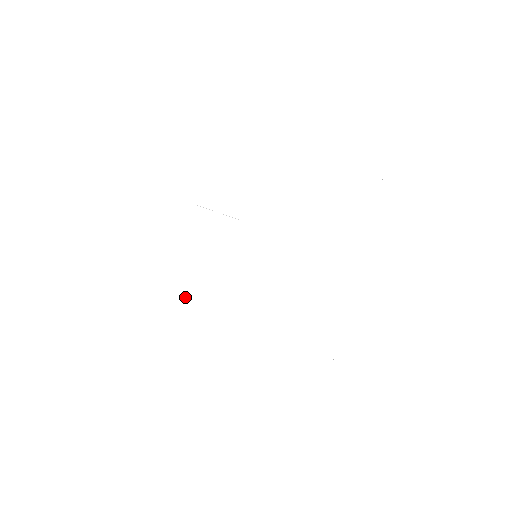
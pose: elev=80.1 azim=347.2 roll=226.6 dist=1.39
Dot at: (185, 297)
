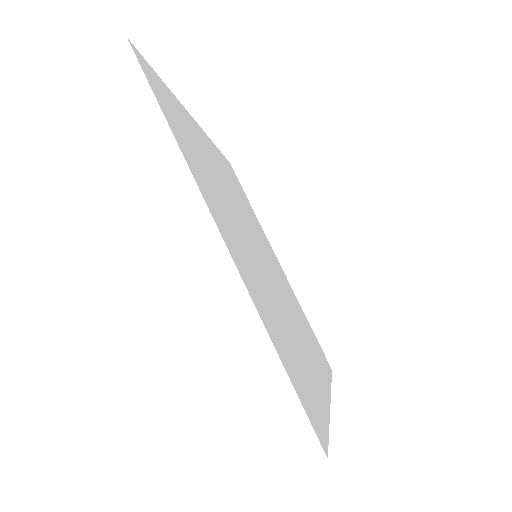
Dot at: occluded
